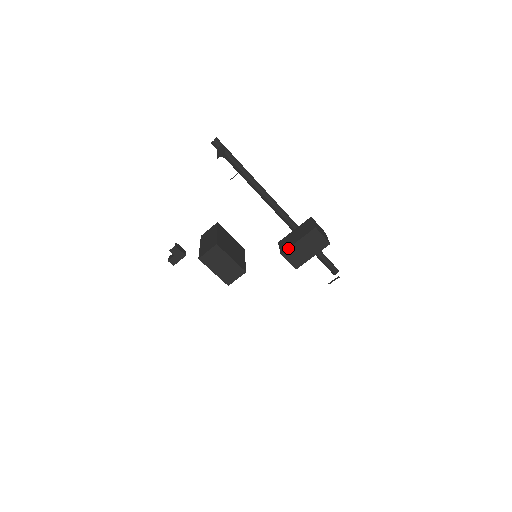
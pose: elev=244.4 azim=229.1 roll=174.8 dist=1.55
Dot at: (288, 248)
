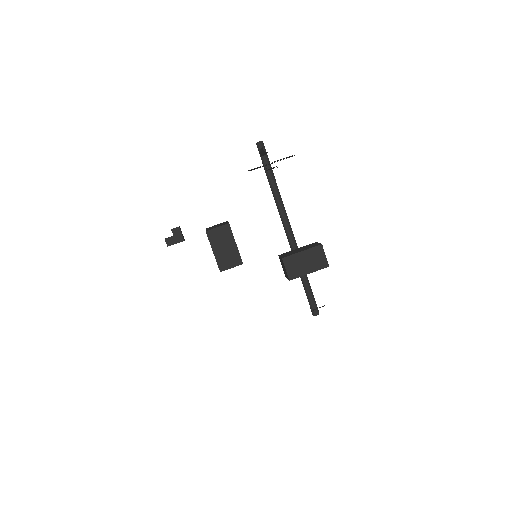
Dot at: (291, 255)
